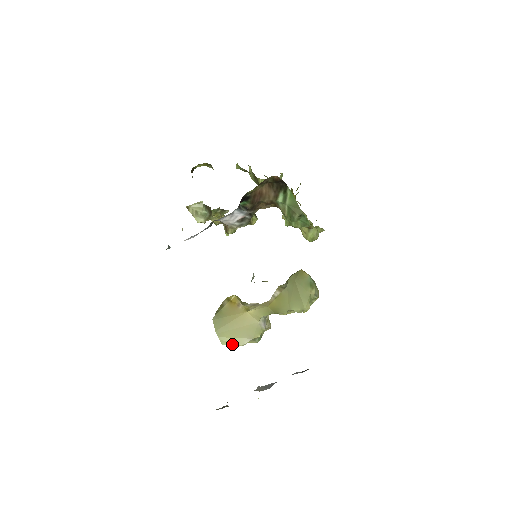
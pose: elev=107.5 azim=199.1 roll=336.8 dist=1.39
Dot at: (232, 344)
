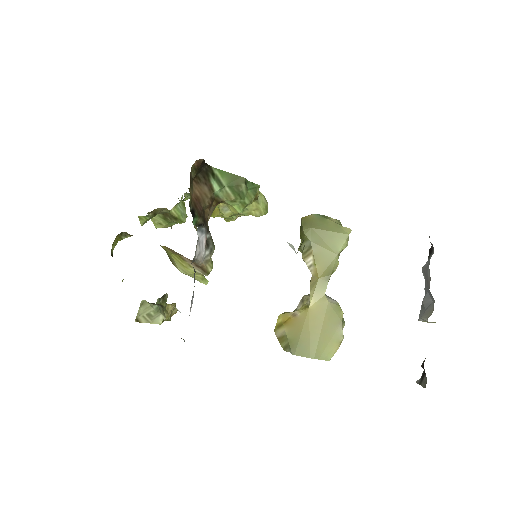
Dot at: (335, 349)
